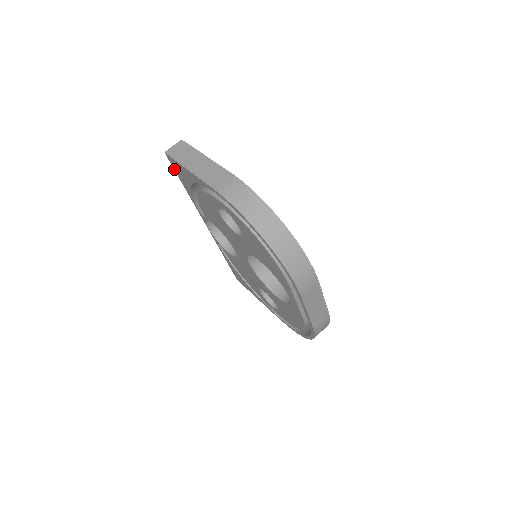
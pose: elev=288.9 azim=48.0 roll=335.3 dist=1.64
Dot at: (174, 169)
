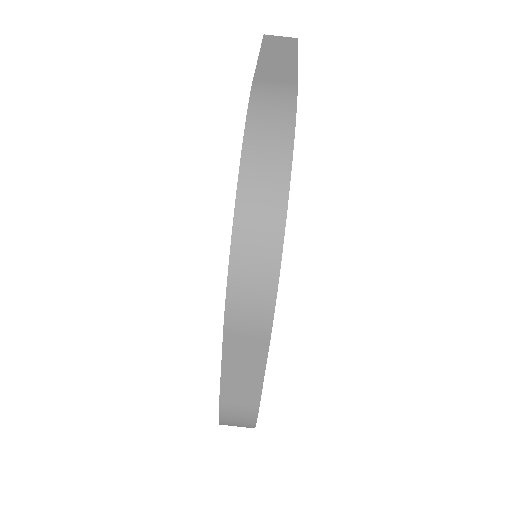
Dot at: occluded
